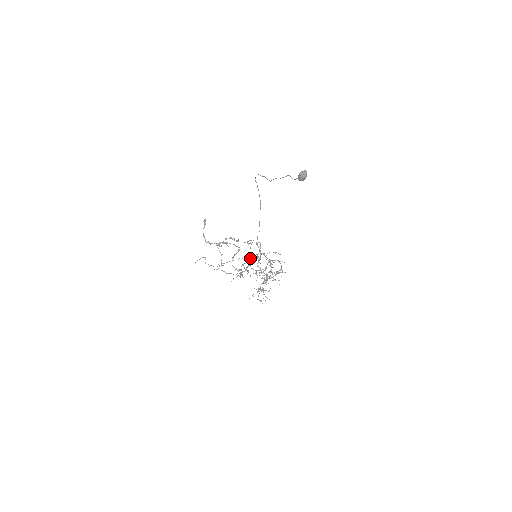
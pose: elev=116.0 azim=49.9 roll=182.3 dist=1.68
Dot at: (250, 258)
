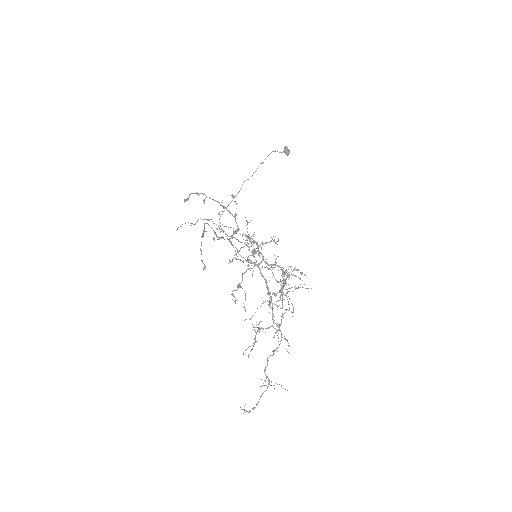
Dot at: (248, 259)
